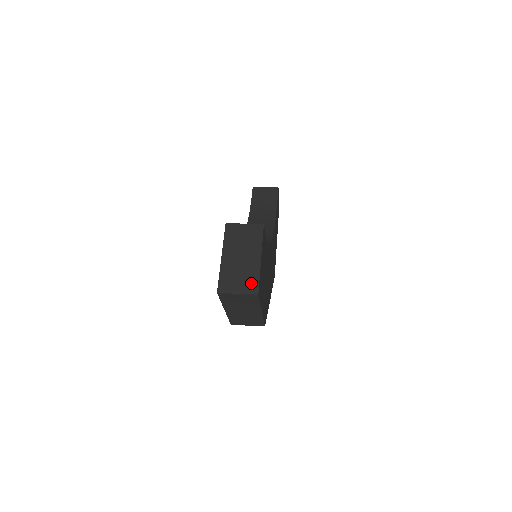
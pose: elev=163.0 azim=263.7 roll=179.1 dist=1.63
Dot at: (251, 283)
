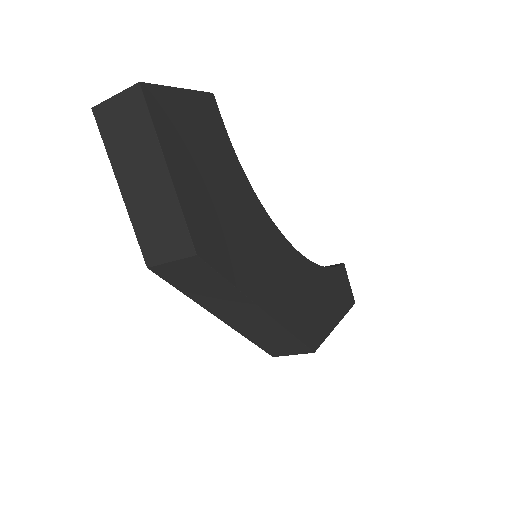
Dot at: occluded
